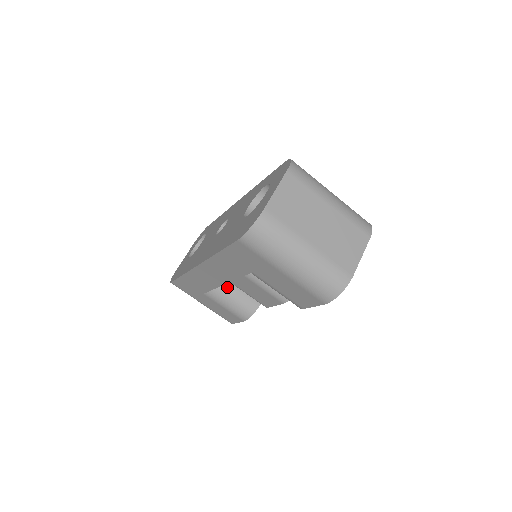
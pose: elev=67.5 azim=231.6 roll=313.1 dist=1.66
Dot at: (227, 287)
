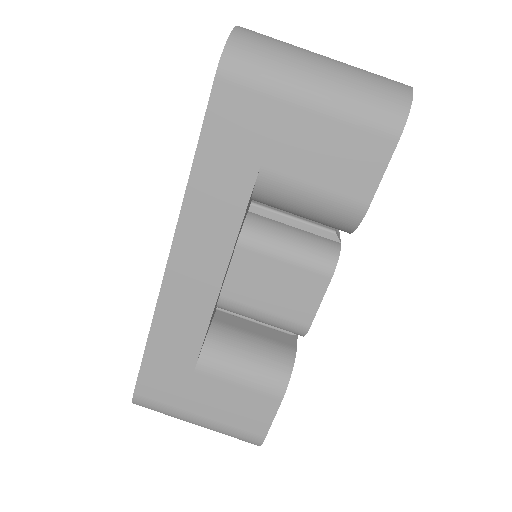
Dot at: (230, 337)
